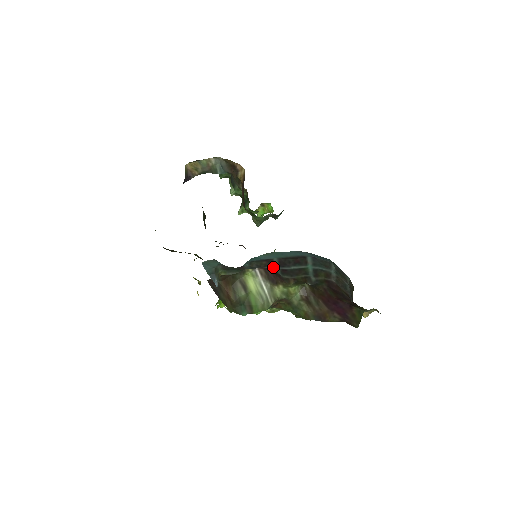
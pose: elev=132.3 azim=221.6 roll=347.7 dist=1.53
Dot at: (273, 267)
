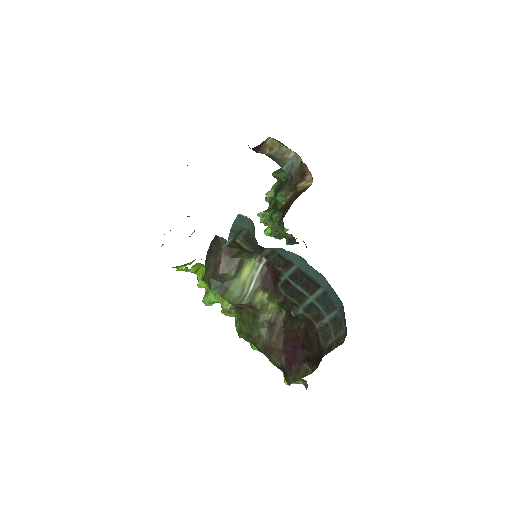
Dot at: (283, 272)
